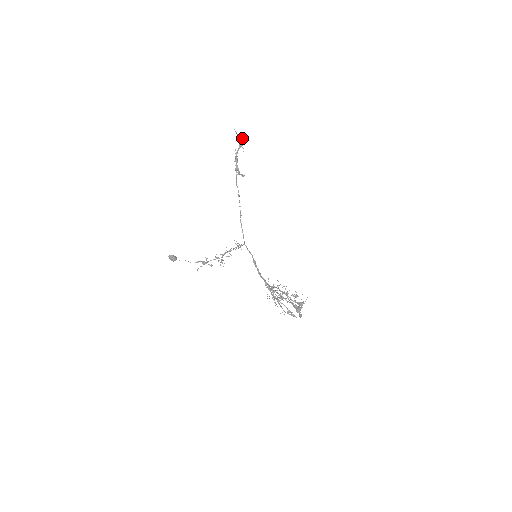
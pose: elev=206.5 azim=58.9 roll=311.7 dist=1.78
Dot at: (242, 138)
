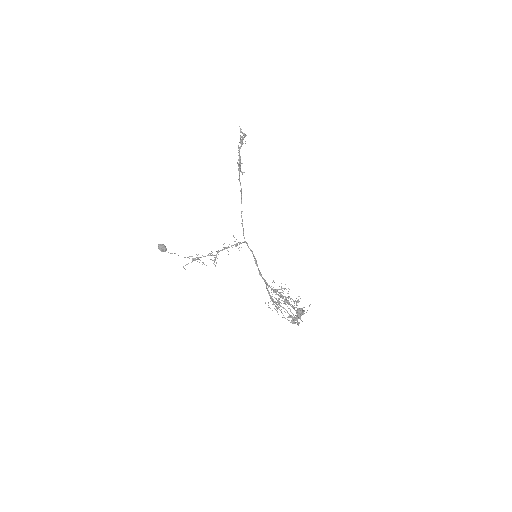
Dot at: (245, 135)
